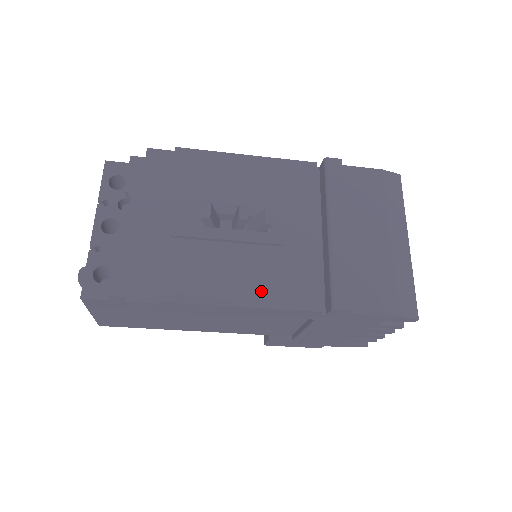
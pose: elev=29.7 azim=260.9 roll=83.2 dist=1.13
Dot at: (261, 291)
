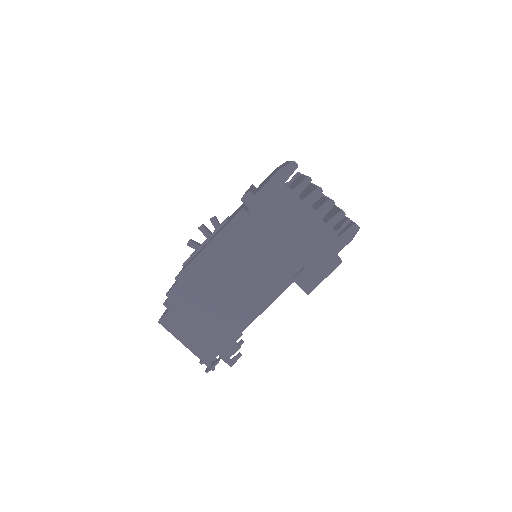
Dot at: occluded
